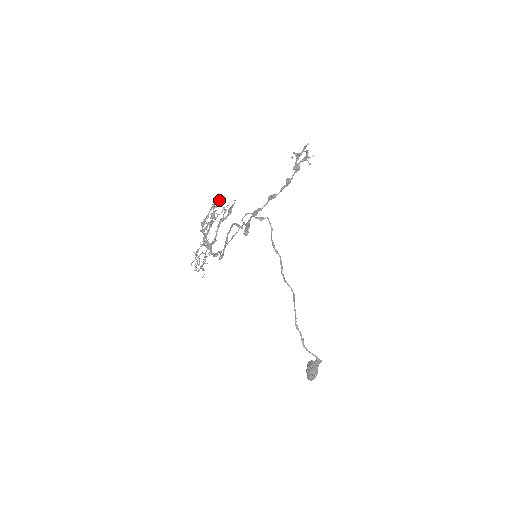
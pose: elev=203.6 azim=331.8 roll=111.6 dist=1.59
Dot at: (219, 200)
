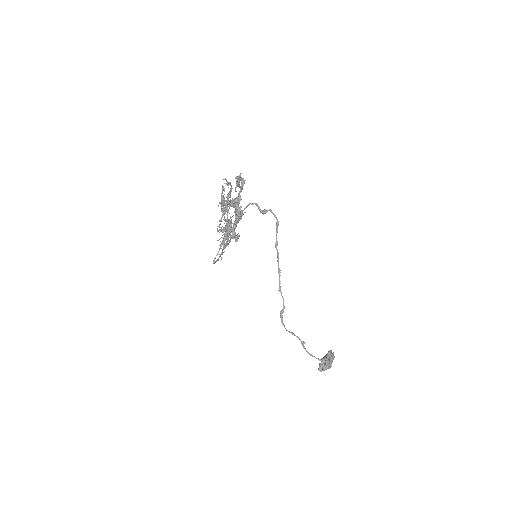
Dot at: (227, 182)
